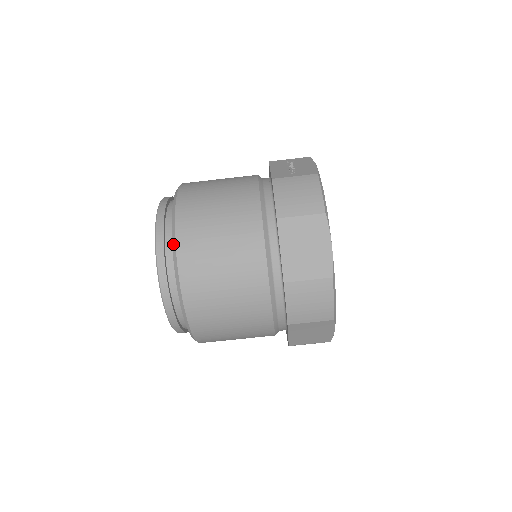
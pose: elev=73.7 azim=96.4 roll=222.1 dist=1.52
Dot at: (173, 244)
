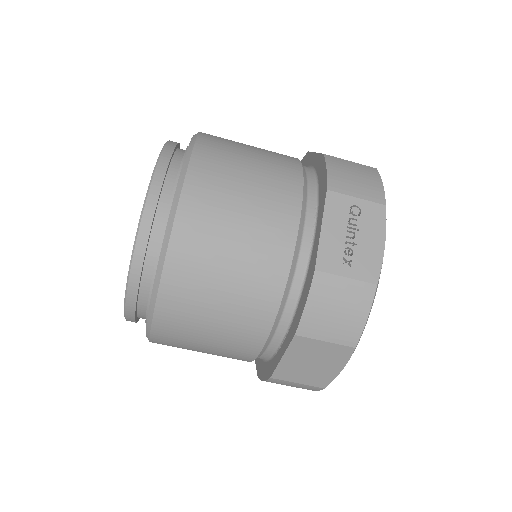
Dot at: (152, 300)
